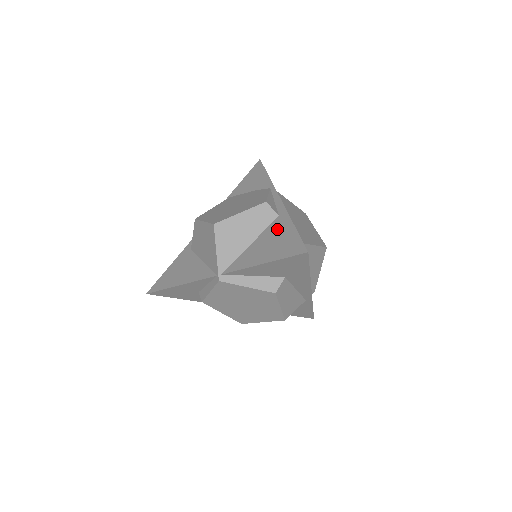
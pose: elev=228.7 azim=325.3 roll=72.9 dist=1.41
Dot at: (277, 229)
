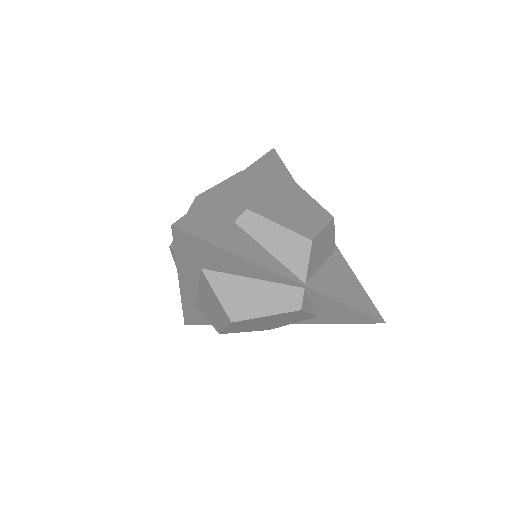
Dot at: occluded
